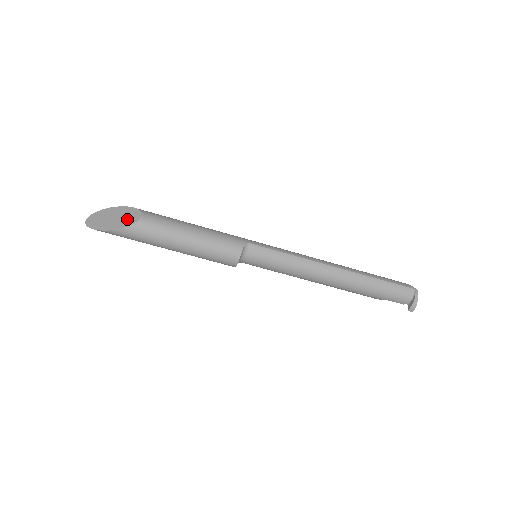
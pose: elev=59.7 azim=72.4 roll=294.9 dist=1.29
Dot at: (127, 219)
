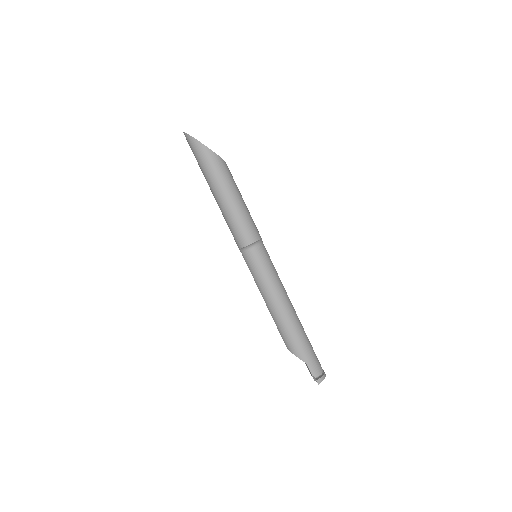
Dot at: occluded
